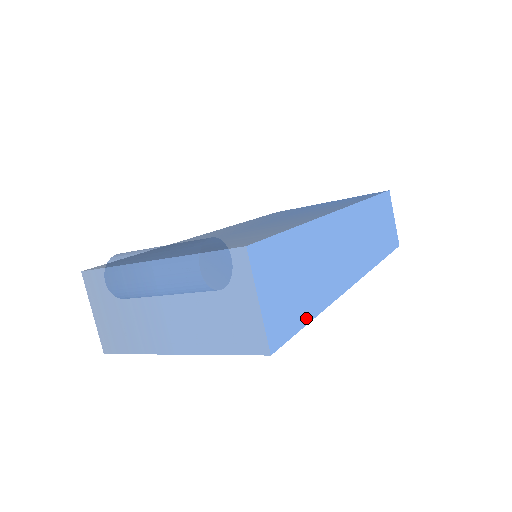
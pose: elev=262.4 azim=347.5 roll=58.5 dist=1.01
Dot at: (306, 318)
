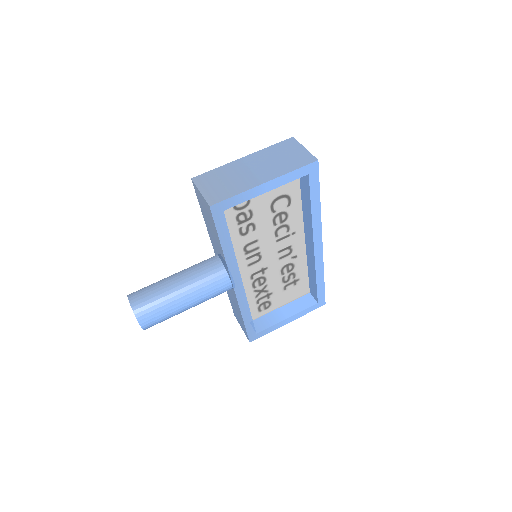
Dot at: (318, 190)
